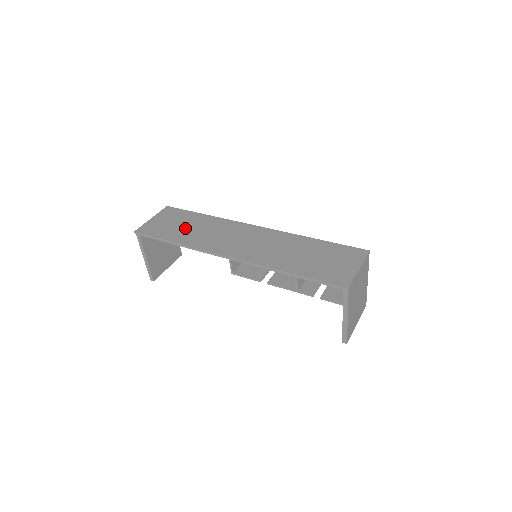
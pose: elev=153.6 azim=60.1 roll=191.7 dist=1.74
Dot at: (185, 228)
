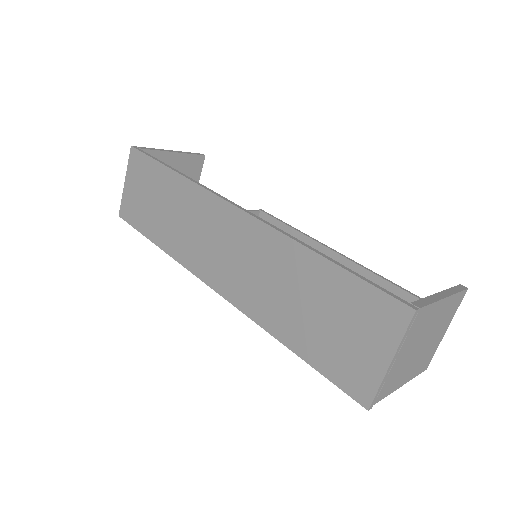
Dot at: (159, 210)
